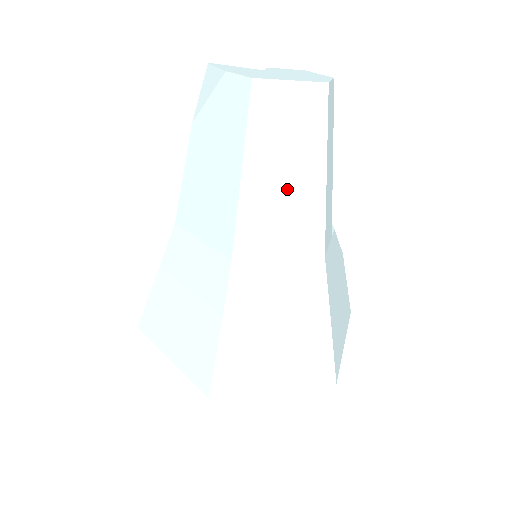
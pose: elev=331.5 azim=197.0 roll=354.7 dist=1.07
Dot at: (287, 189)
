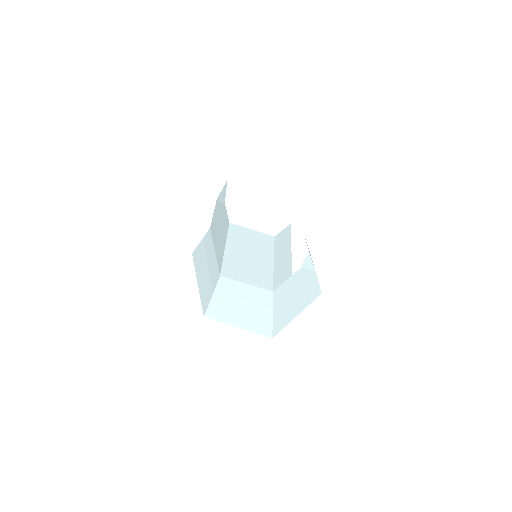
Dot at: (250, 263)
